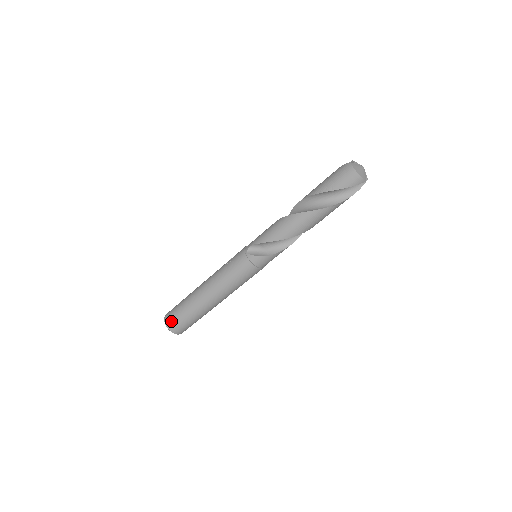
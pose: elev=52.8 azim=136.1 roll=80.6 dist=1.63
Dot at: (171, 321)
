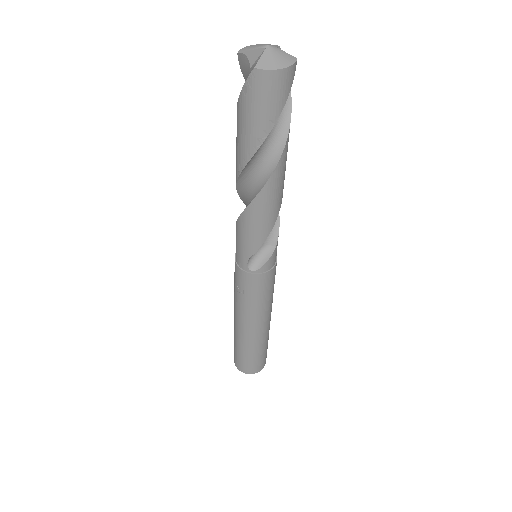
Dot at: (253, 369)
